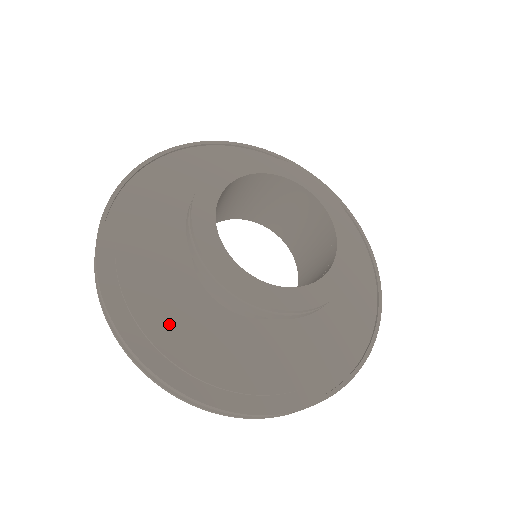
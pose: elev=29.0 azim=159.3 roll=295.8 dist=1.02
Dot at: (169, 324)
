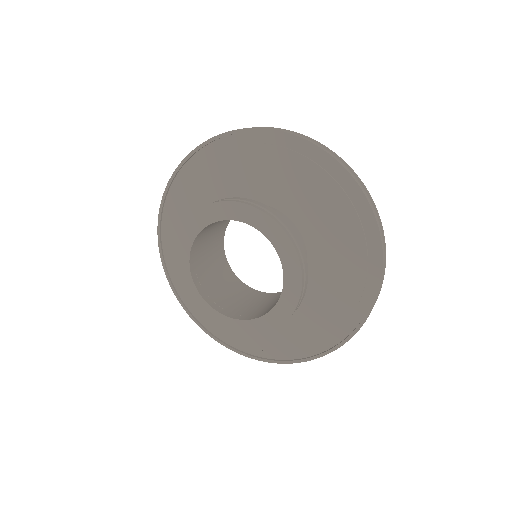
Dot at: occluded
